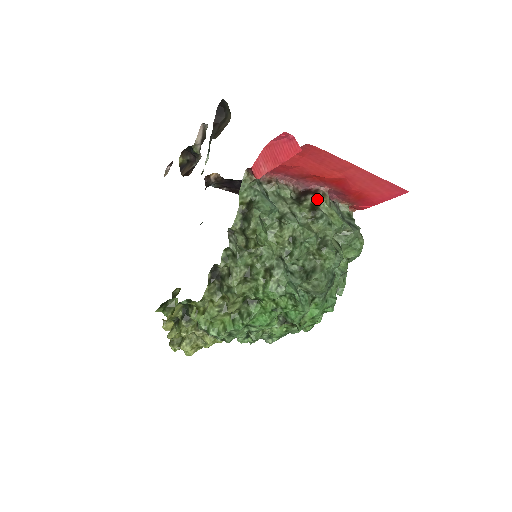
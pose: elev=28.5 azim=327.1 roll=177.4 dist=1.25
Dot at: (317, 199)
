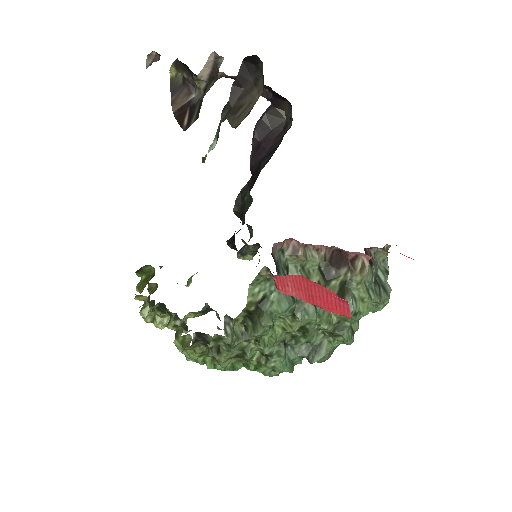
Dot at: (351, 275)
